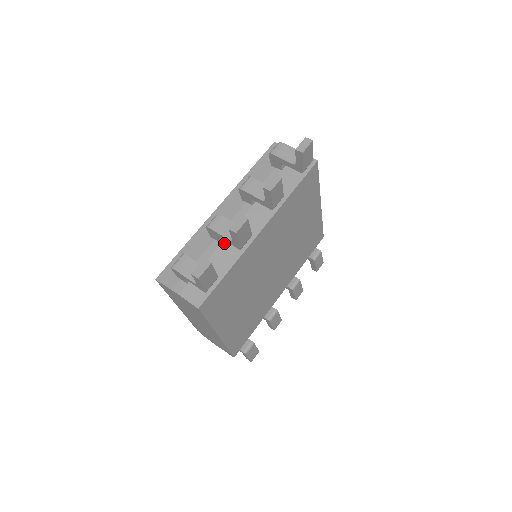
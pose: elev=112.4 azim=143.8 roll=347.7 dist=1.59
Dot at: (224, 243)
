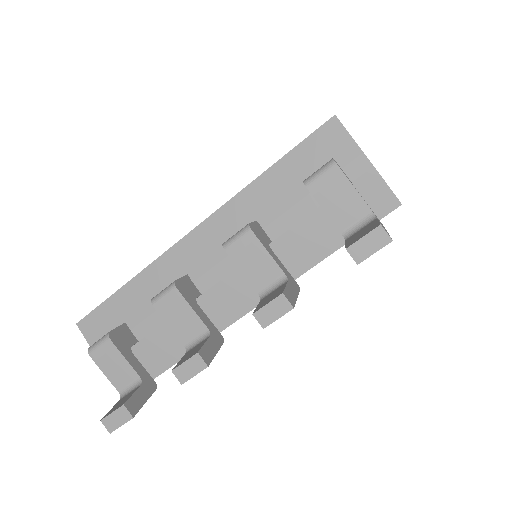
Dot at: occluded
